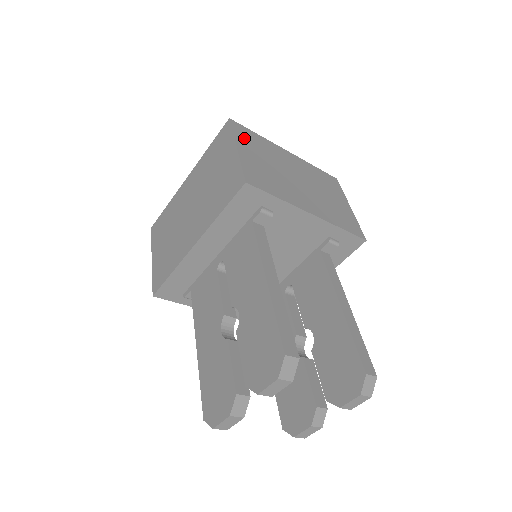
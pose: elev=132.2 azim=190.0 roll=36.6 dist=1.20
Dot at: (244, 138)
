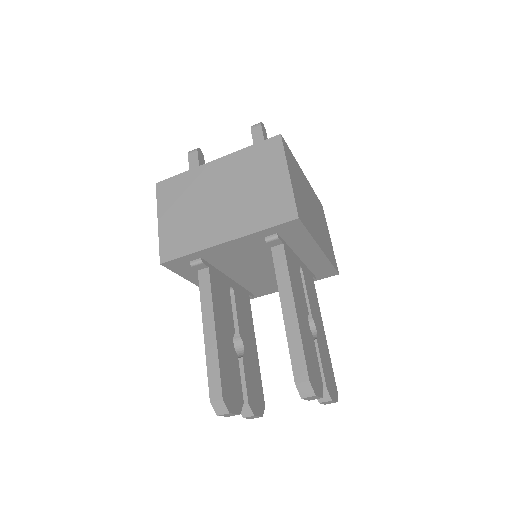
Dot at: (167, 198)
